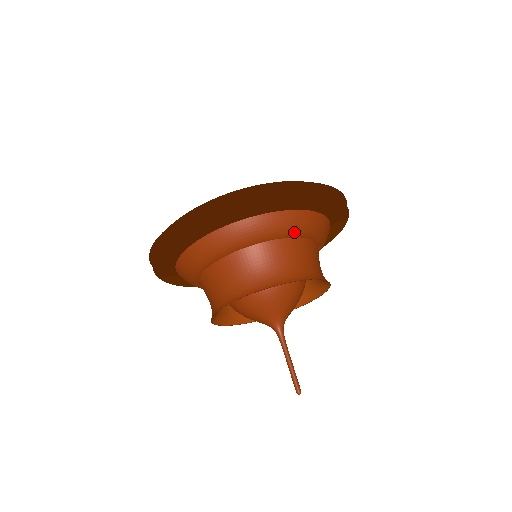
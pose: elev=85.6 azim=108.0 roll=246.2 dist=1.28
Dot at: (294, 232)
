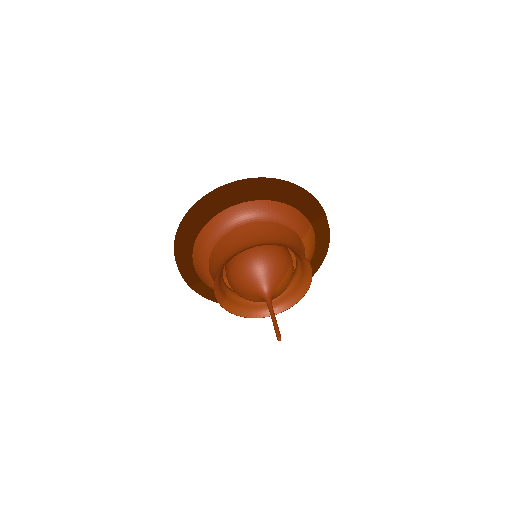
Dot at: (266, 217)
